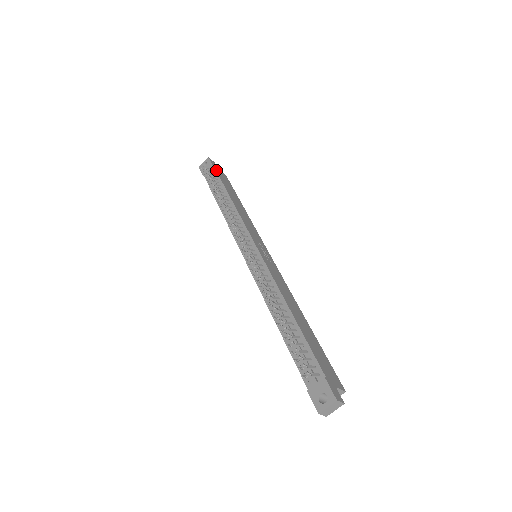
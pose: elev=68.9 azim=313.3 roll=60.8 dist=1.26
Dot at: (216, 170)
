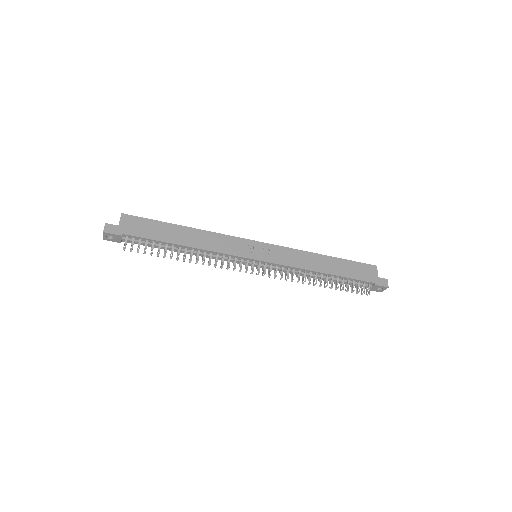
Dot at: (131, 235)
